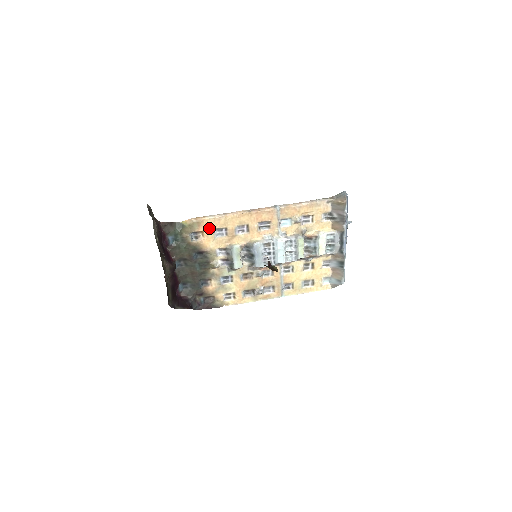
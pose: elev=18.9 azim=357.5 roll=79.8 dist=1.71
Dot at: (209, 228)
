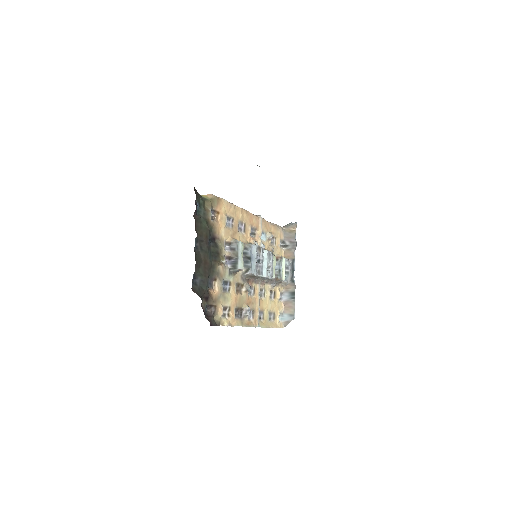
Dot at: (223, 211)
